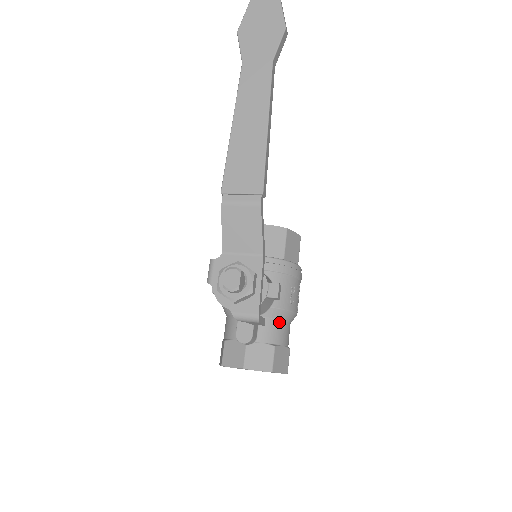
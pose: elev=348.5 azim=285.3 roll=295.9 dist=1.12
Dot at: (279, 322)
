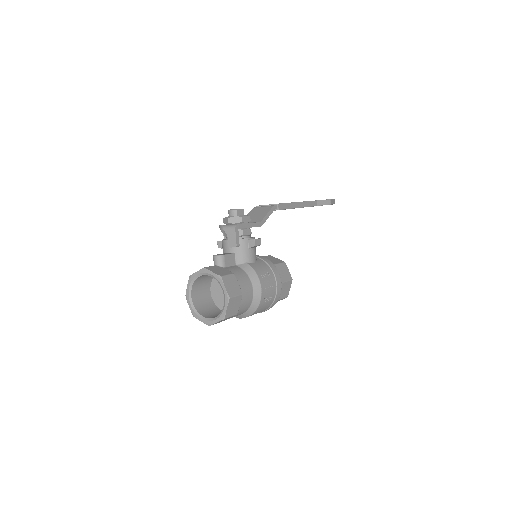
Dot at: (246, 275)
